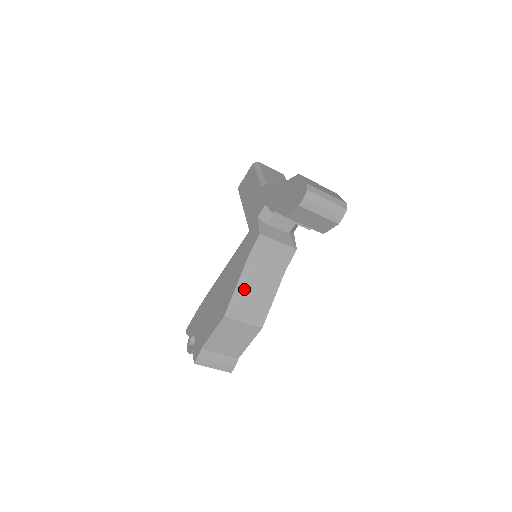
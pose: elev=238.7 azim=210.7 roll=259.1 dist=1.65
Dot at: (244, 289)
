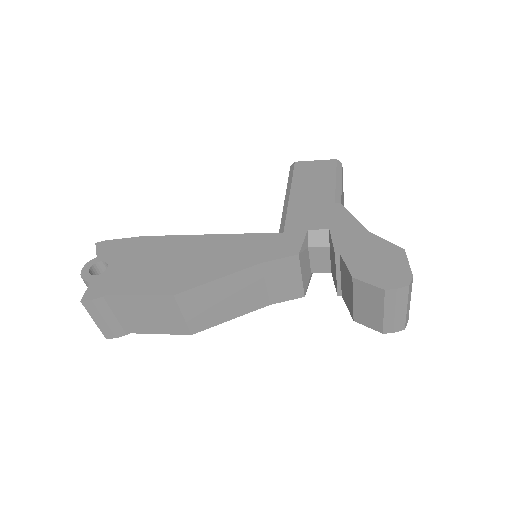
Dot at: (222, 287)
